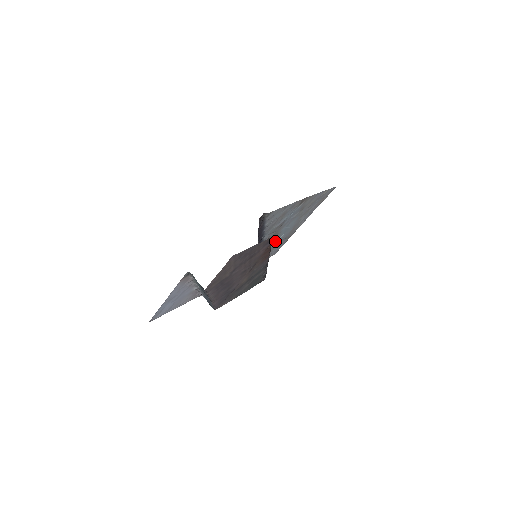
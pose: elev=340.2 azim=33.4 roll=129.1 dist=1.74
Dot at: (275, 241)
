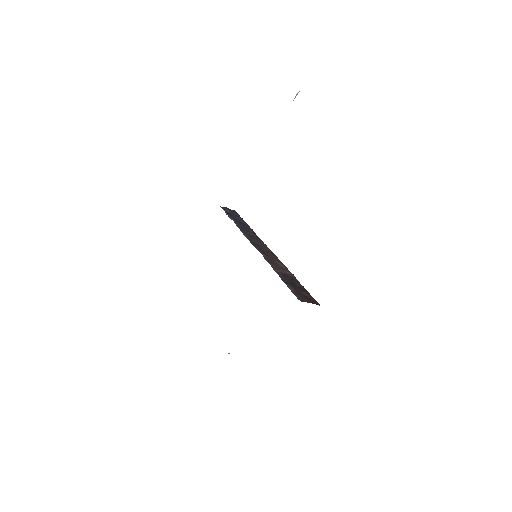
Dot at: occluded
